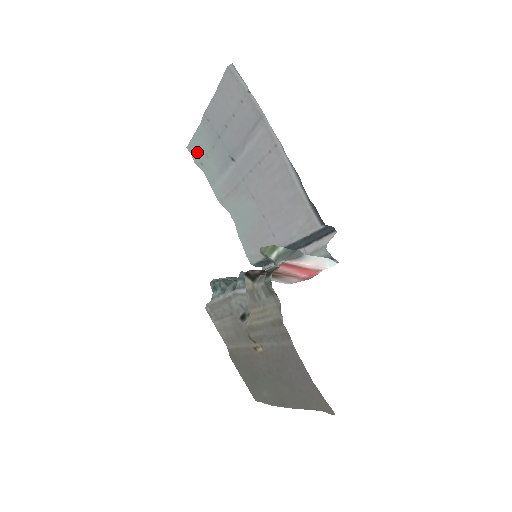
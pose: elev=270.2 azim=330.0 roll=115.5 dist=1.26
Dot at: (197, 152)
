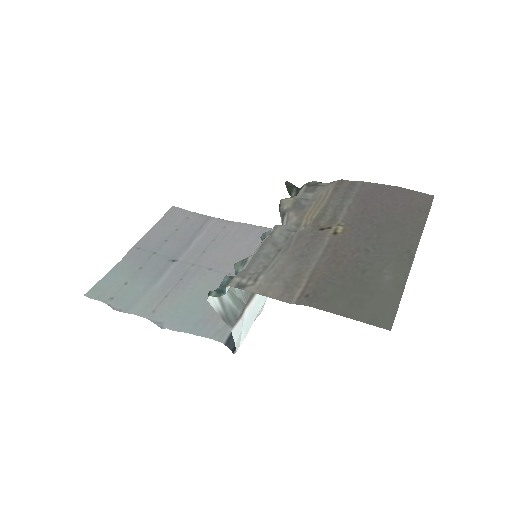
Dot at: (105, 291)
